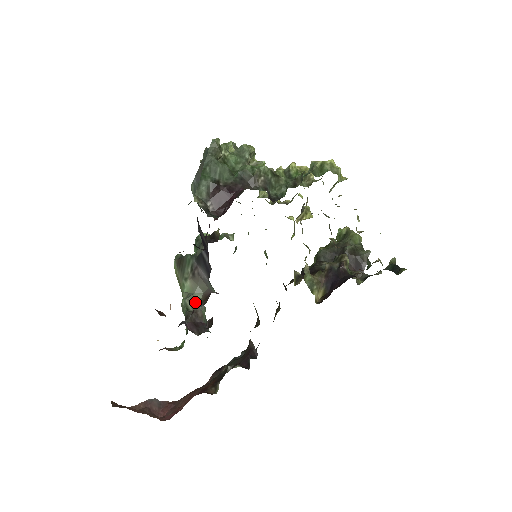
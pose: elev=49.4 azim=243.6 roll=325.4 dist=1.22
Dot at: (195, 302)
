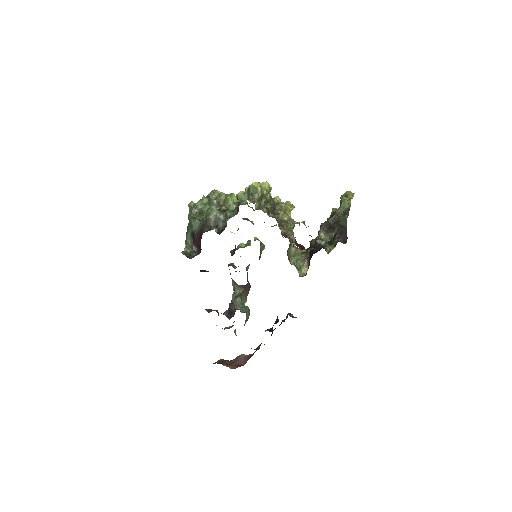
Dot at: (235, 295)
